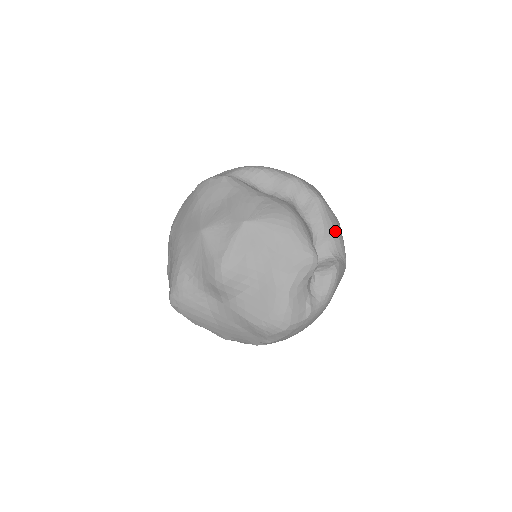
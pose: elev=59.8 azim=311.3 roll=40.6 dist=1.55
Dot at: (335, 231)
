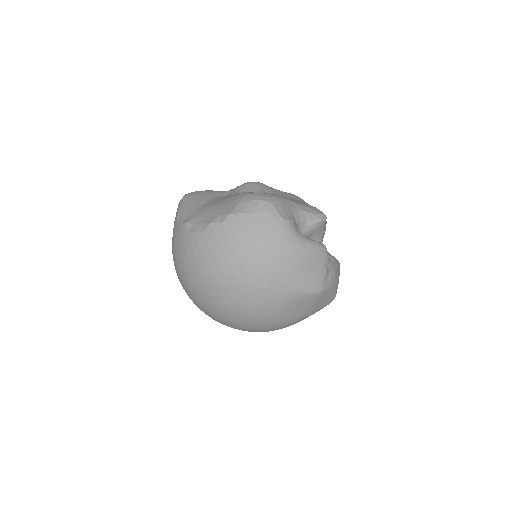
Dot at: (337, 267)
